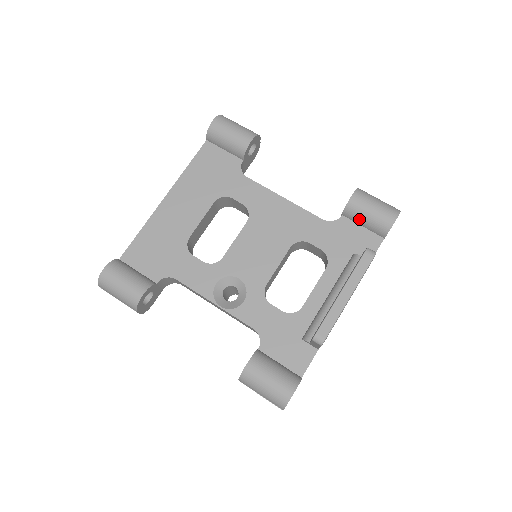
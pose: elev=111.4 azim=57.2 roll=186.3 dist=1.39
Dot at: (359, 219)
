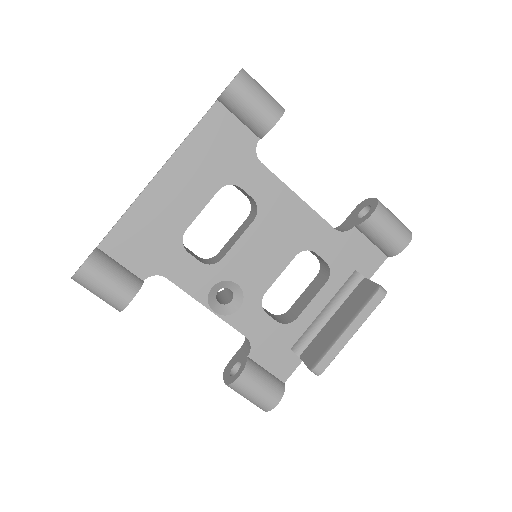
Dot at: (371, 236)
